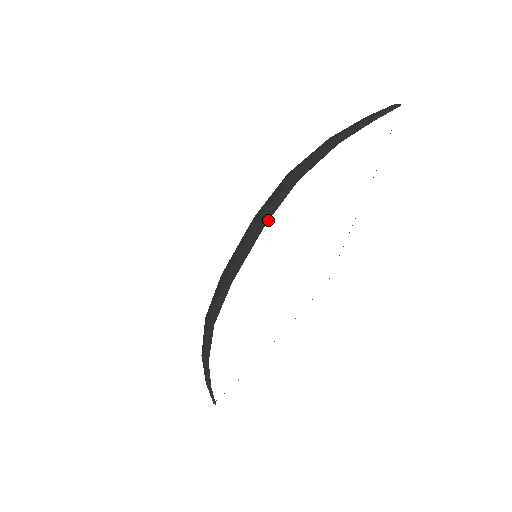
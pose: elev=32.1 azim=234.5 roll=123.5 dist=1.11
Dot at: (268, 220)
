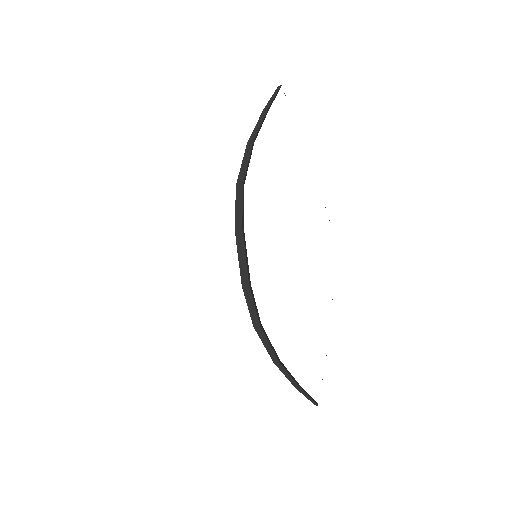
Dot at: (242, 224)
